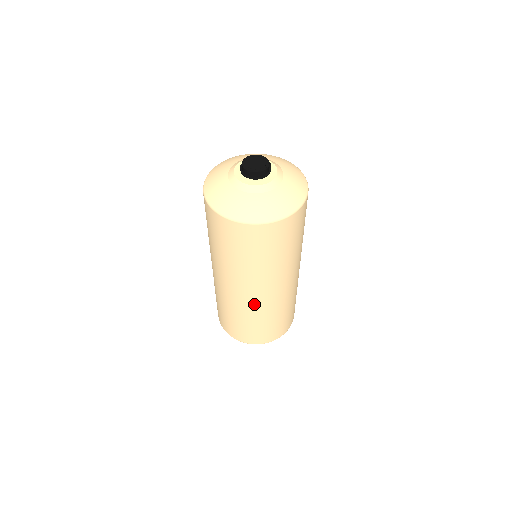
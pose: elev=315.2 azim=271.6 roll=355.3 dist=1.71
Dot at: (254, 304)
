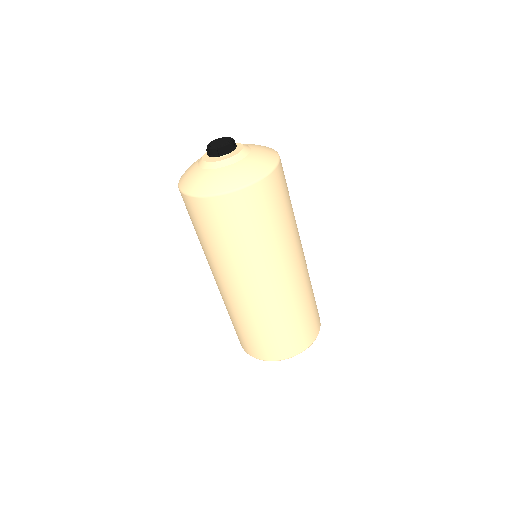
Dot at: (272, 299)
